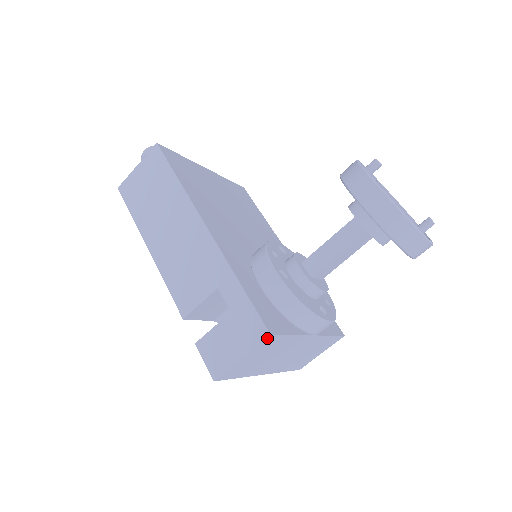
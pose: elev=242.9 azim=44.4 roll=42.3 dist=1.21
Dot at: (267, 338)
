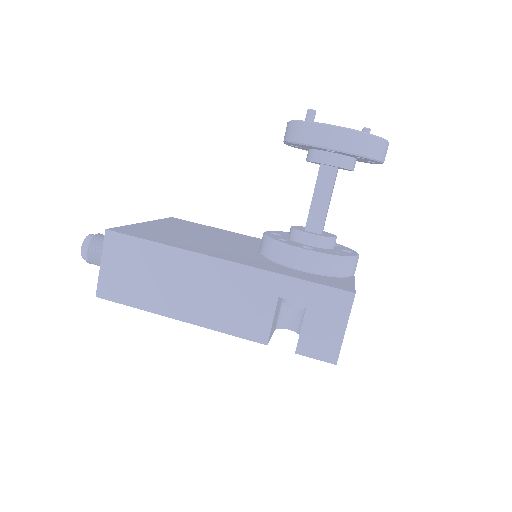
Dot at: occluded
